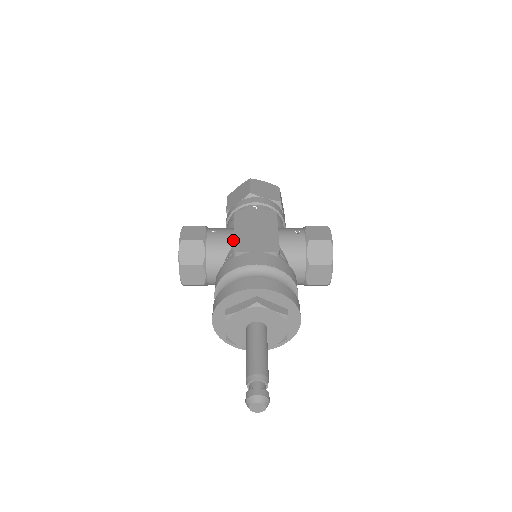
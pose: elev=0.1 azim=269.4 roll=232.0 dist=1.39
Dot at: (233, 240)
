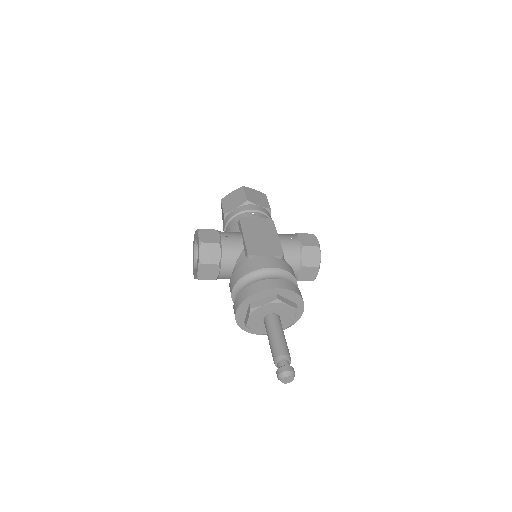
Dot at: (245, 245)
